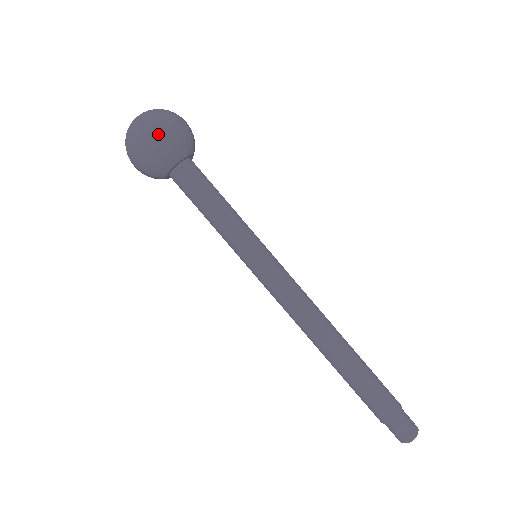
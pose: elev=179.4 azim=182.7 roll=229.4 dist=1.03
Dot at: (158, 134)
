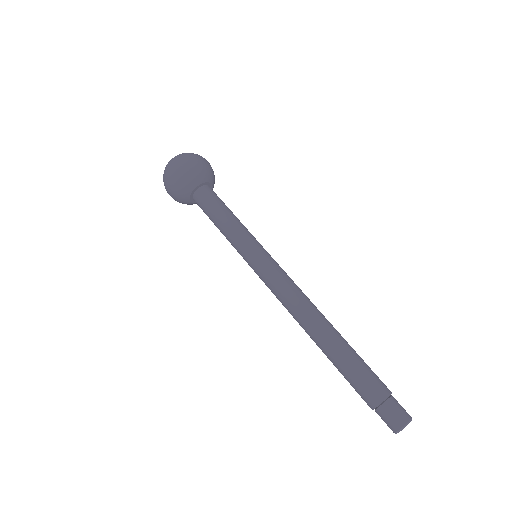
Dot at: (184, 164)
